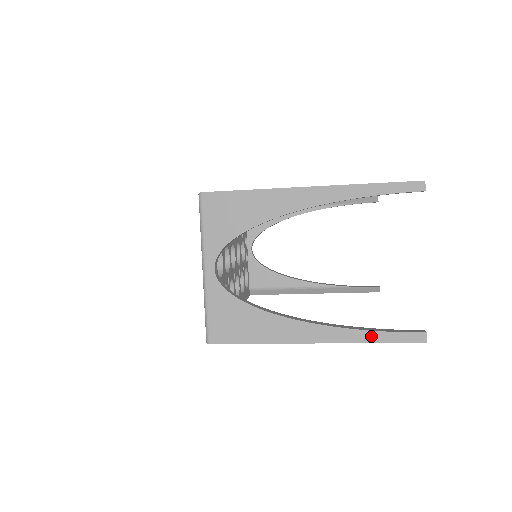
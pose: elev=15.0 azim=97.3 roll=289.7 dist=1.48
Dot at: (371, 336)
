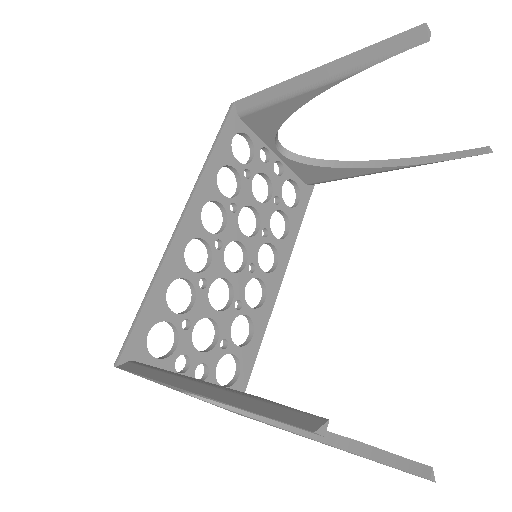
Dot at: (366, 458)
